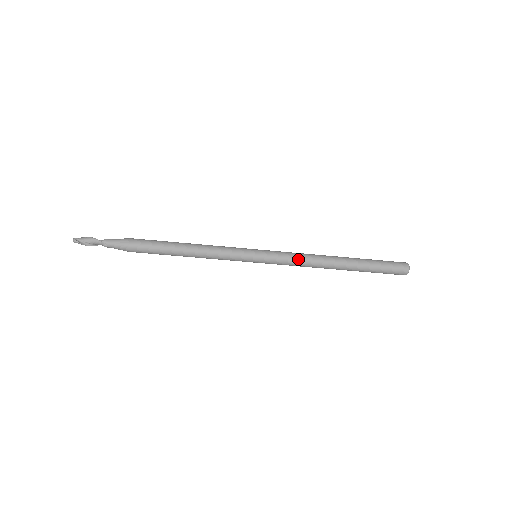
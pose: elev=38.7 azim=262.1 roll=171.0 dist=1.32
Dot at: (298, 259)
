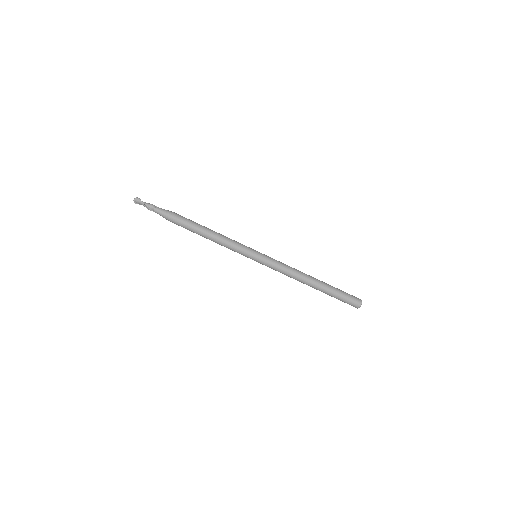
Dot at: occluded
